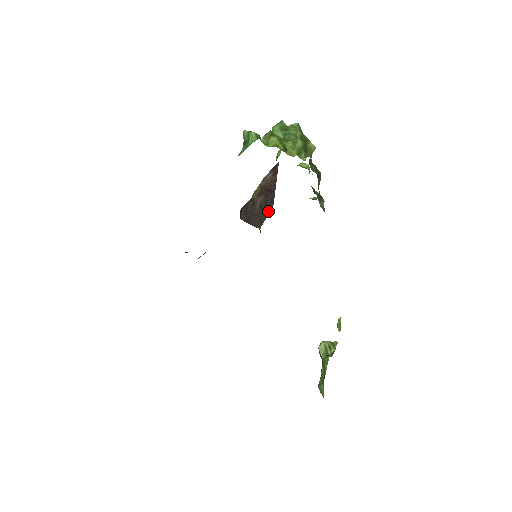
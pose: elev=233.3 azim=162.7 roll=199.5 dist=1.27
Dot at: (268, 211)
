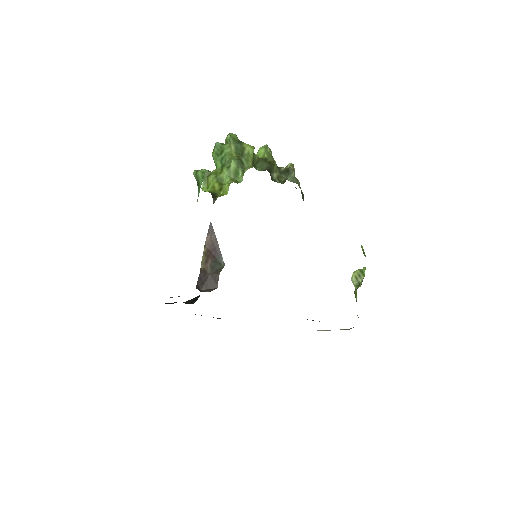
Dot at: (220, 265)
